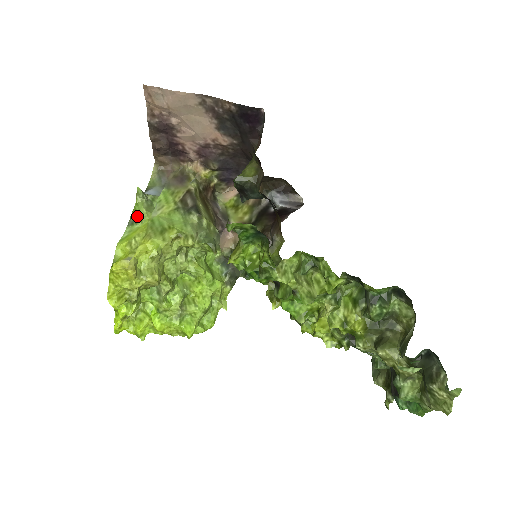
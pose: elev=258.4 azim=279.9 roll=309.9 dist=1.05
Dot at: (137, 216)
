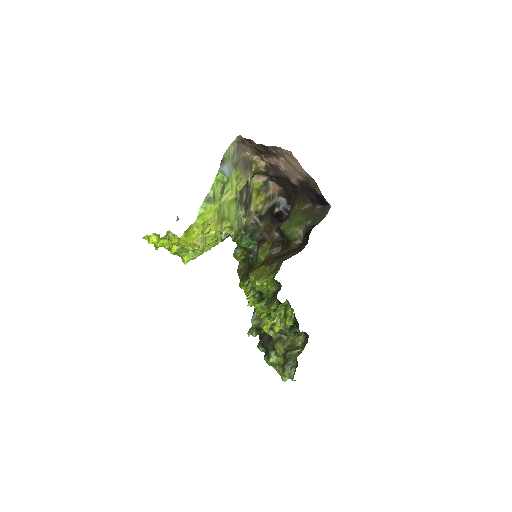
Dot at: (214, 197)
